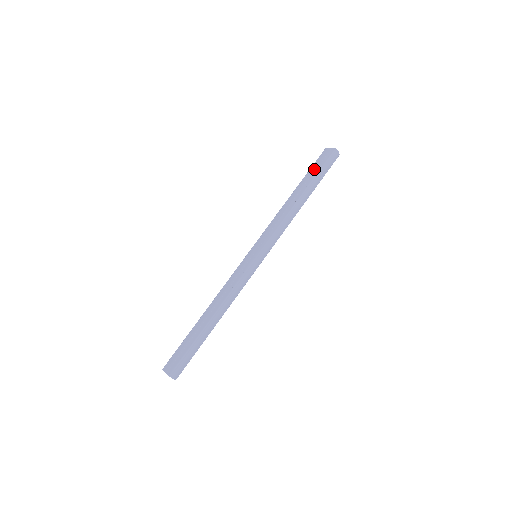
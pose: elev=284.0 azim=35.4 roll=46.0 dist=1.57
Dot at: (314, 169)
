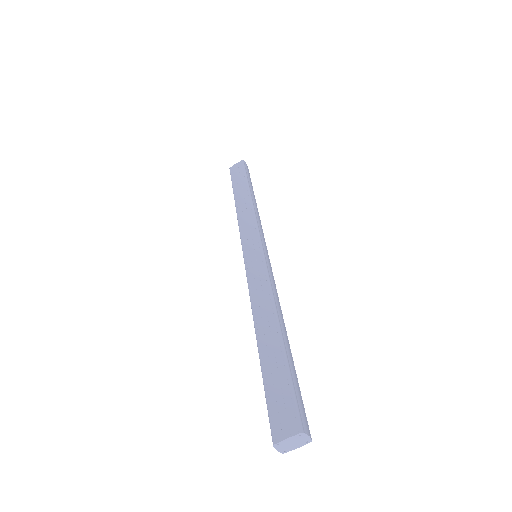
Dot at: (238, 178)
